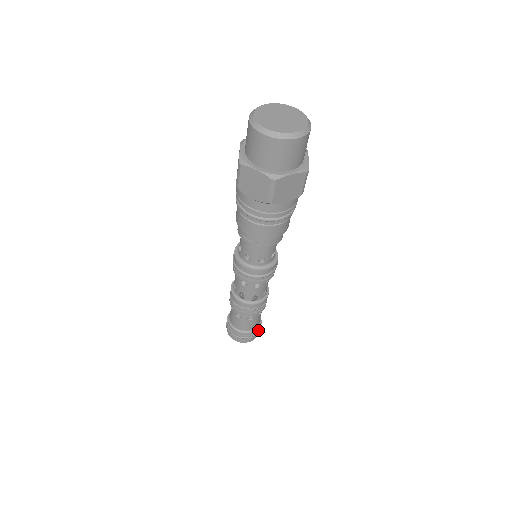
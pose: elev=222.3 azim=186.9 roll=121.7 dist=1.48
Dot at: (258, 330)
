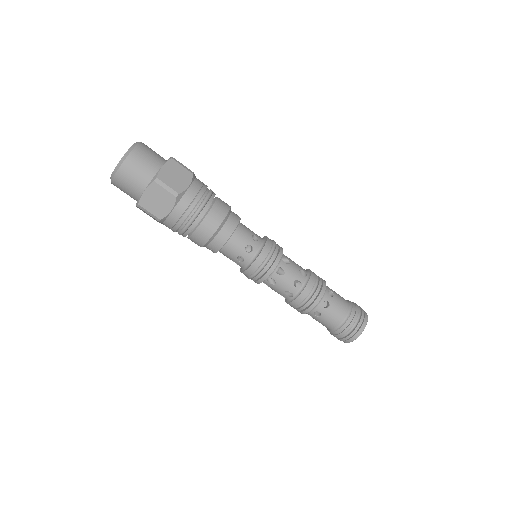
Dot at: (350, 323)
